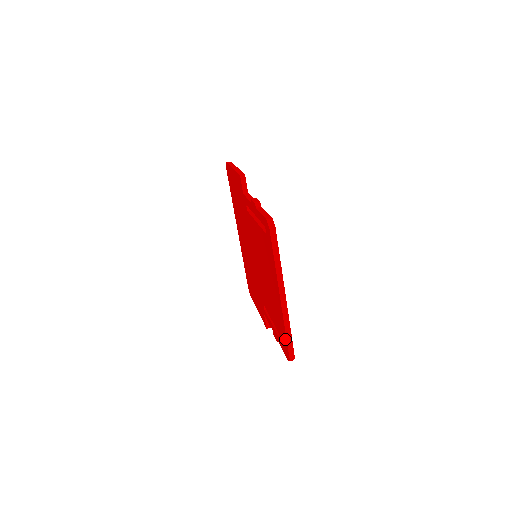
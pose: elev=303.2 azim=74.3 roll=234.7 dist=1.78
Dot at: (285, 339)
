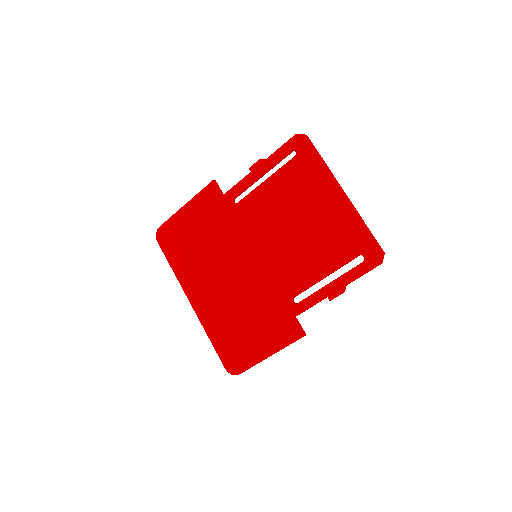
Dot at: (366, 237)
